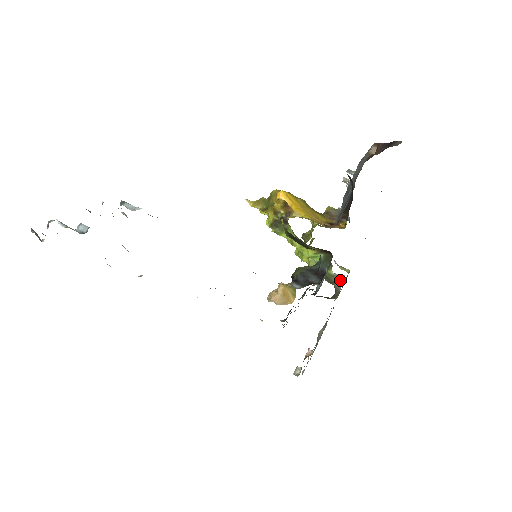
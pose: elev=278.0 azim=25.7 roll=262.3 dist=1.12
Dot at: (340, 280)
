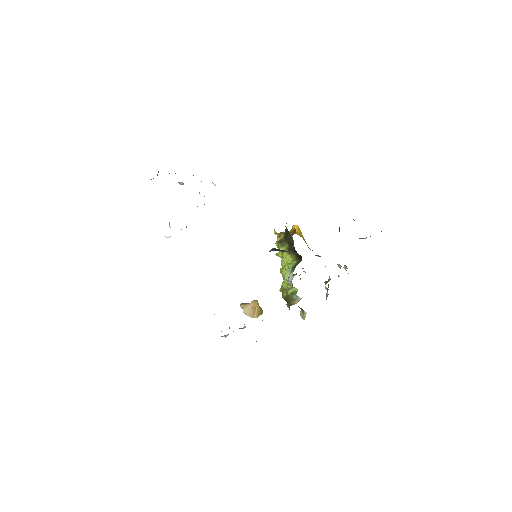
Dot at: (296, 303)
